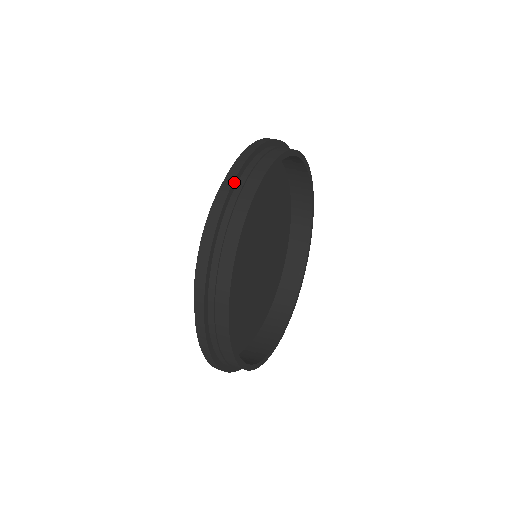
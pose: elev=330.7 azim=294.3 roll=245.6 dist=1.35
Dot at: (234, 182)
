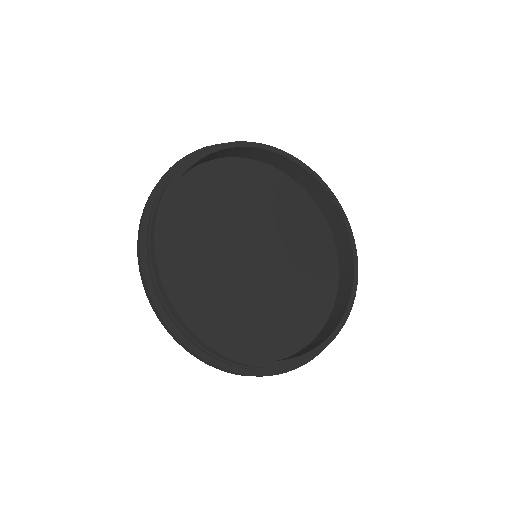
Dot at: occluded
